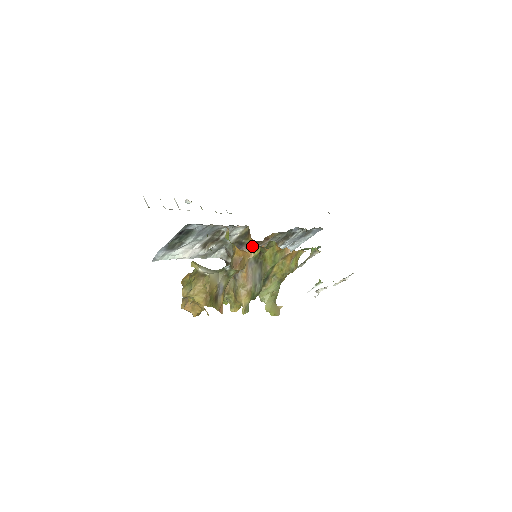
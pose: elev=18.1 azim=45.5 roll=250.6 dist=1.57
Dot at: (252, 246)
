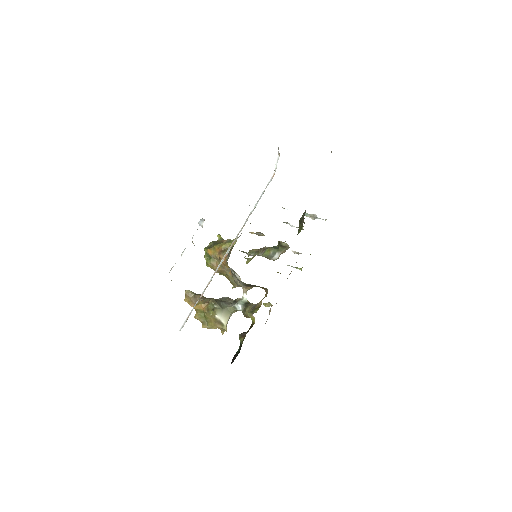
Dot at: occluded
